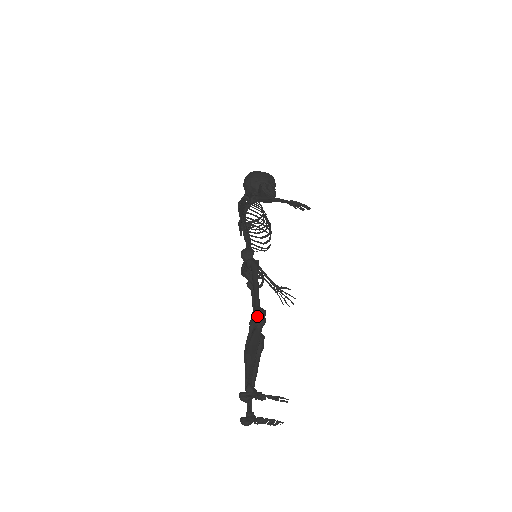
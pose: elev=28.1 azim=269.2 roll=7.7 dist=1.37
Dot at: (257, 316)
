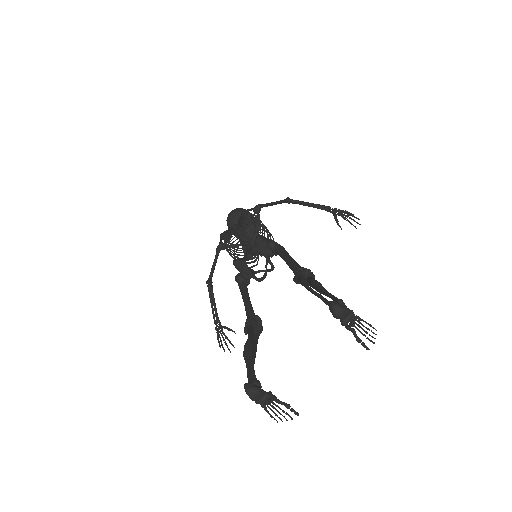
Dot at: occluded
